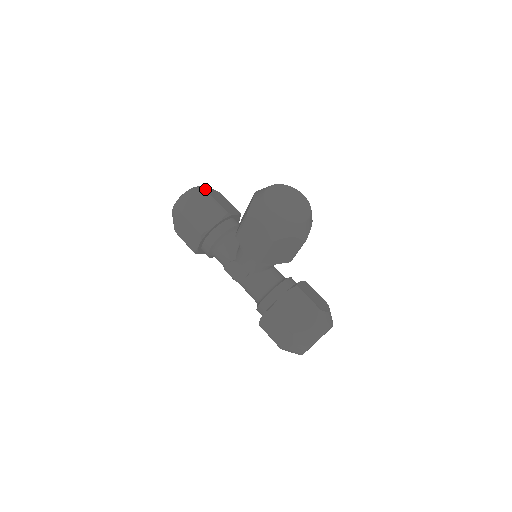
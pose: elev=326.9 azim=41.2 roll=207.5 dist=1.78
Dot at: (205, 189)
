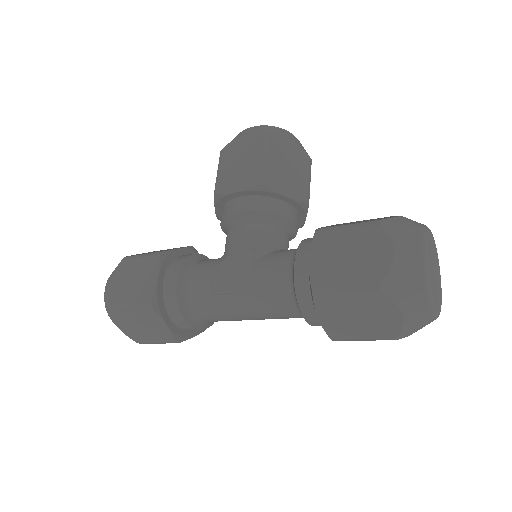
Dot at: occluded
